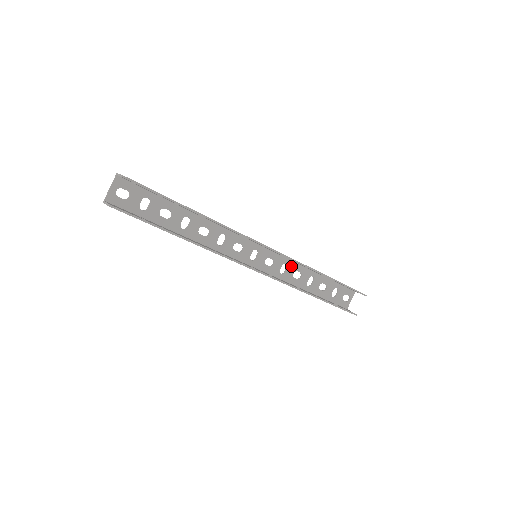
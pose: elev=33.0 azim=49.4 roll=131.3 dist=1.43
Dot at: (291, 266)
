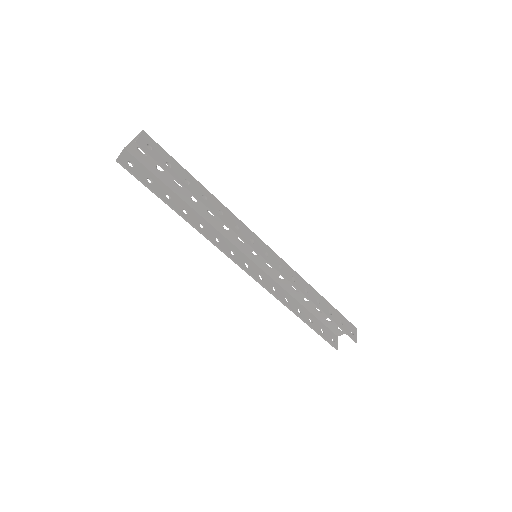
Dot at: occluded
